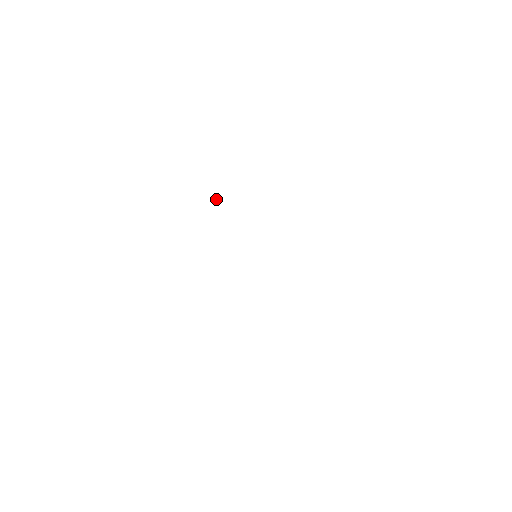
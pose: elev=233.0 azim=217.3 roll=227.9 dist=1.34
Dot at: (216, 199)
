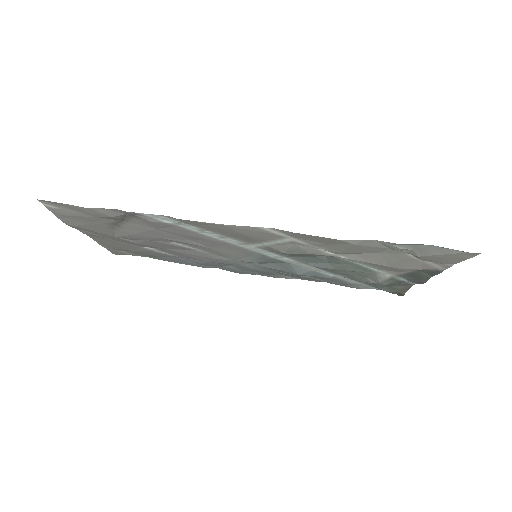
Dot at: (255, 274)
